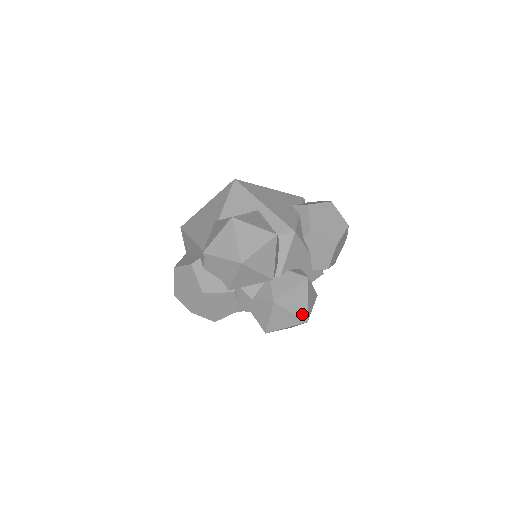
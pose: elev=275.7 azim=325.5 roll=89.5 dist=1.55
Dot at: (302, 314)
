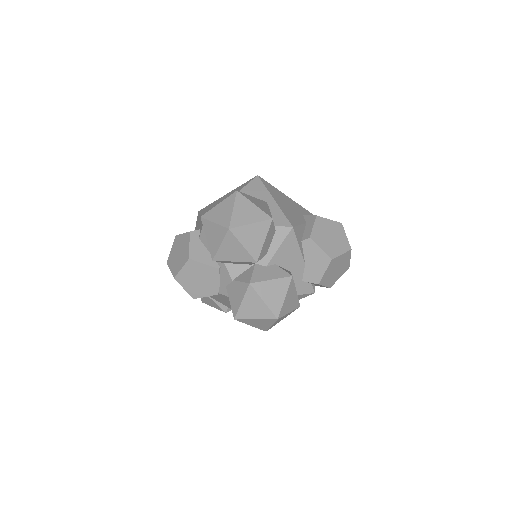
Dot at: (275, 309)
